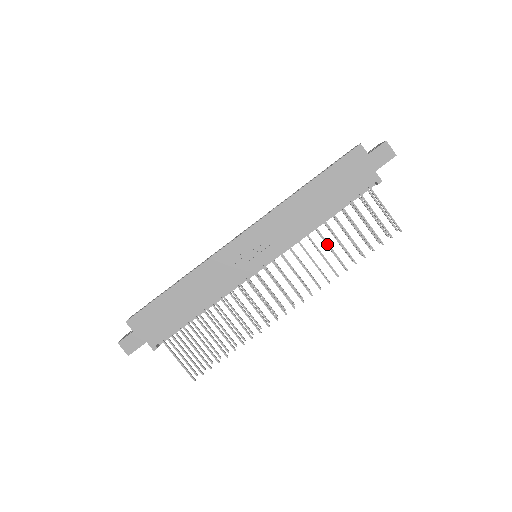
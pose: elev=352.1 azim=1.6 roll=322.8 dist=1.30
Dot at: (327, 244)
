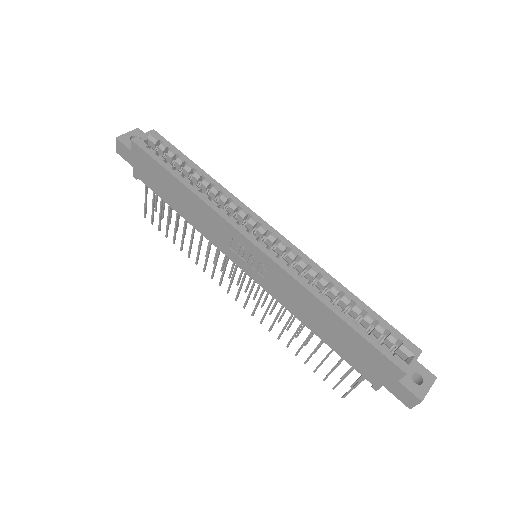
Dot at: (297, 330)
